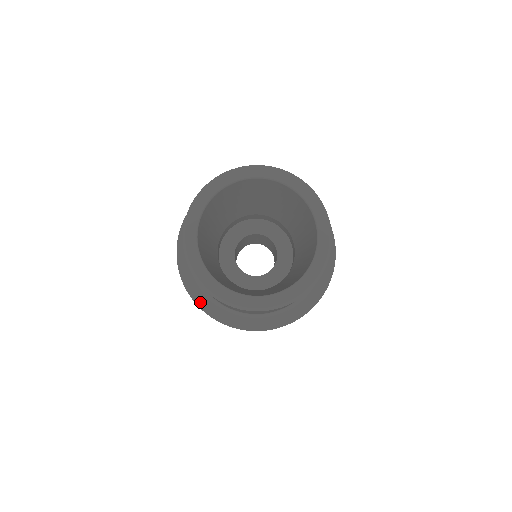
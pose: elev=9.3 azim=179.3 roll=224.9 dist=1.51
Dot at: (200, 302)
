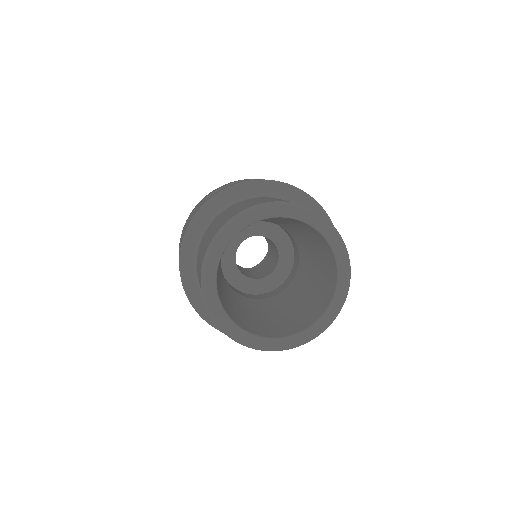
Dot at: occluded
